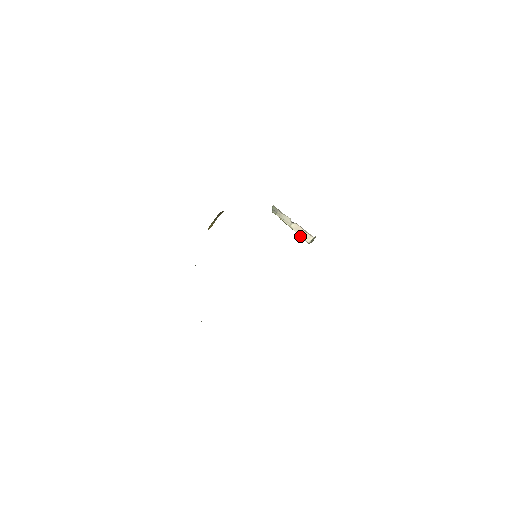
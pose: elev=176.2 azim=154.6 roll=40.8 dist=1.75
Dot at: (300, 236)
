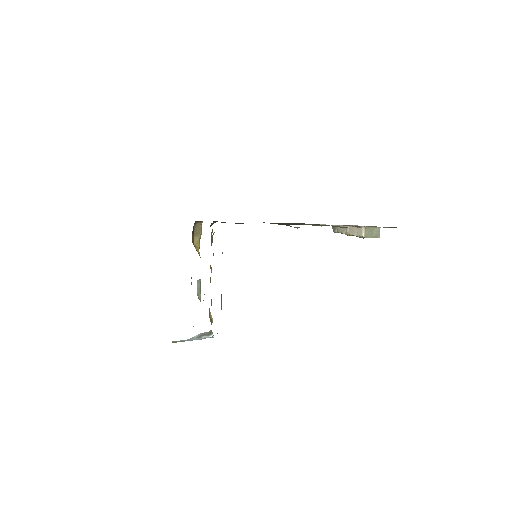
Dot at: (356, 236)
